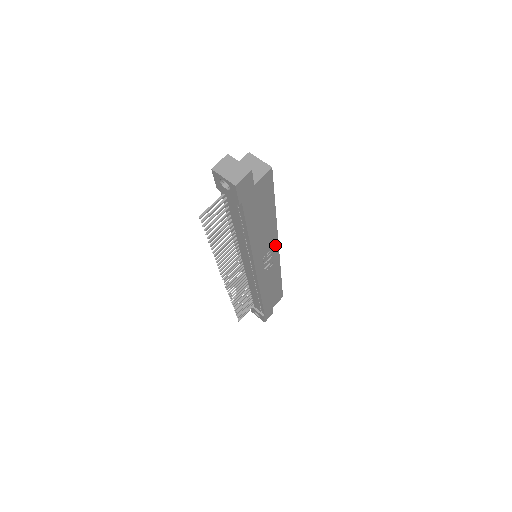
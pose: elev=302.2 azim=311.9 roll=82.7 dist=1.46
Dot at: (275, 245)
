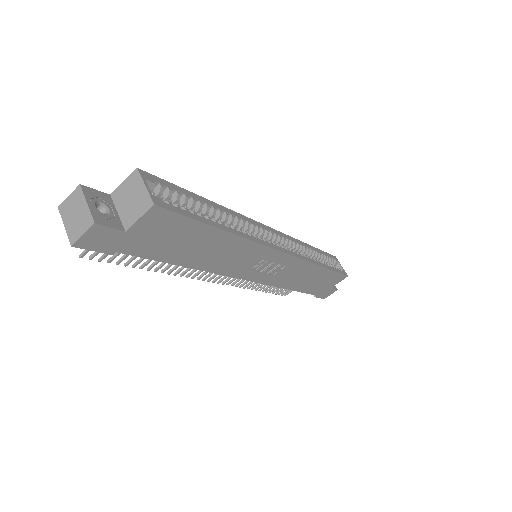
Dot at: (271, 253)
